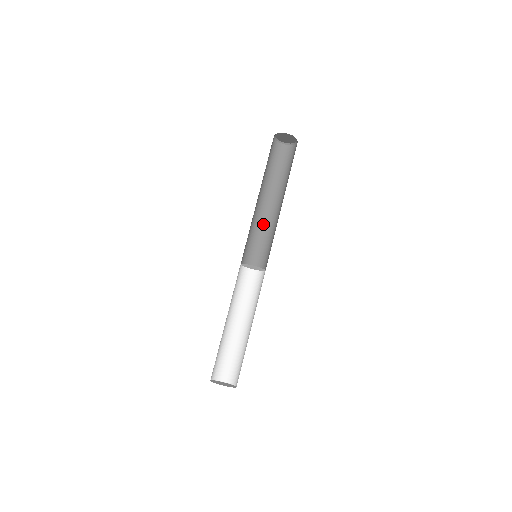
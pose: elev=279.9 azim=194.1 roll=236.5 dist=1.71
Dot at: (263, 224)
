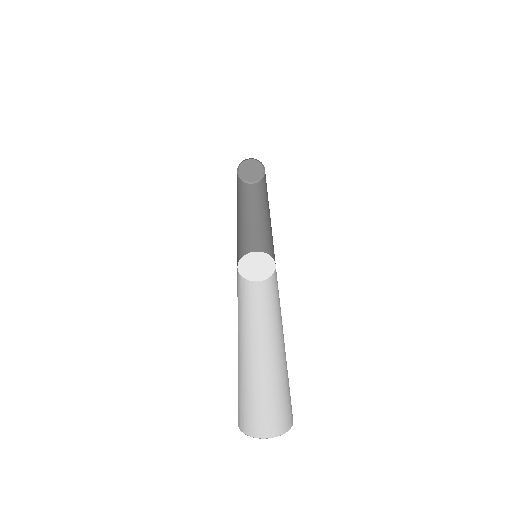
Dot at: (264, 238)
